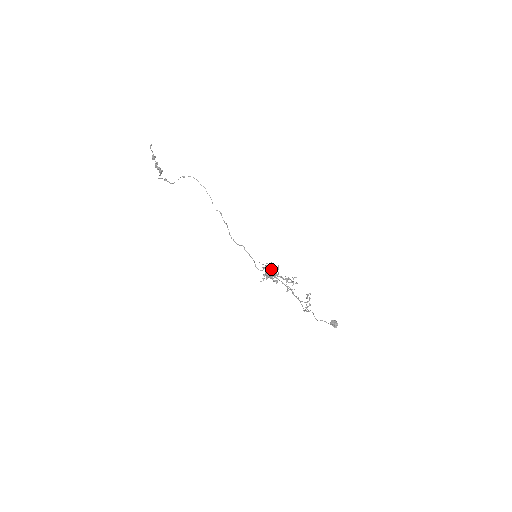
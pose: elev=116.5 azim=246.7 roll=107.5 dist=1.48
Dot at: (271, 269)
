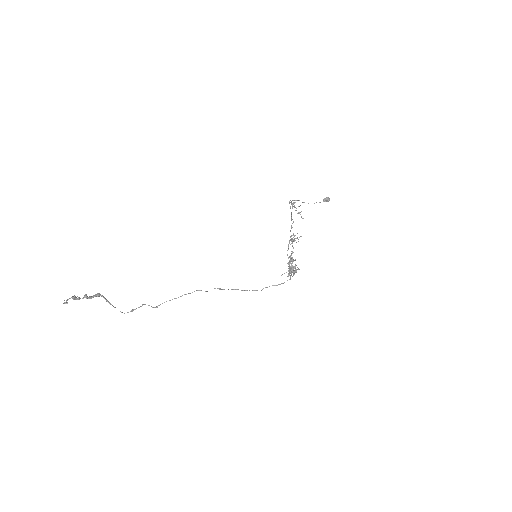
Dot at: (294, 272)
